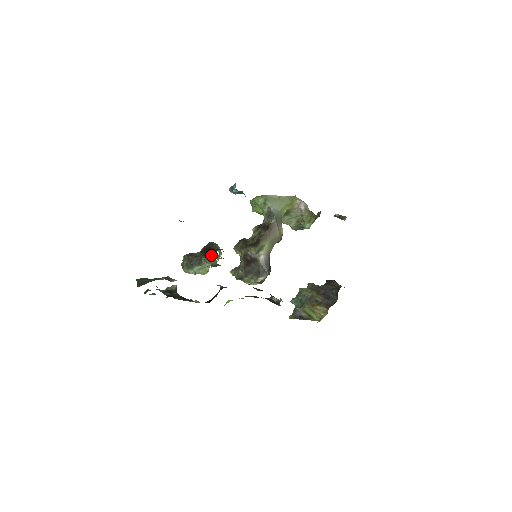
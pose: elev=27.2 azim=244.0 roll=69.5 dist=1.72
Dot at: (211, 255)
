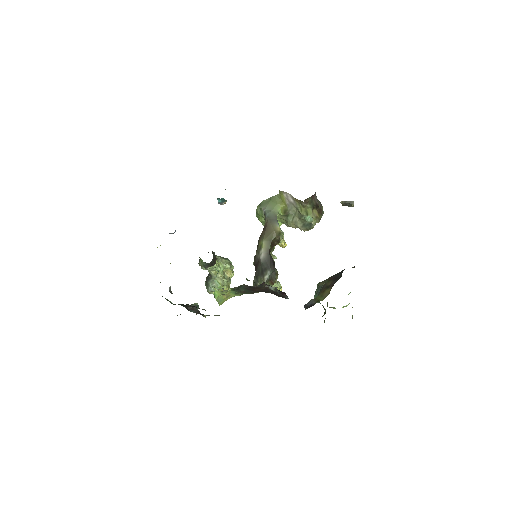
Dot at: occluded
